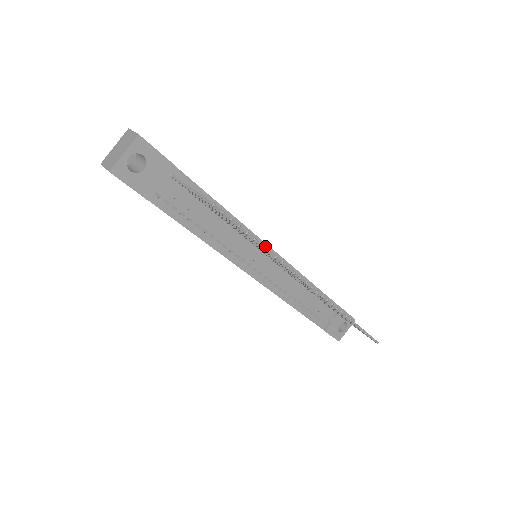
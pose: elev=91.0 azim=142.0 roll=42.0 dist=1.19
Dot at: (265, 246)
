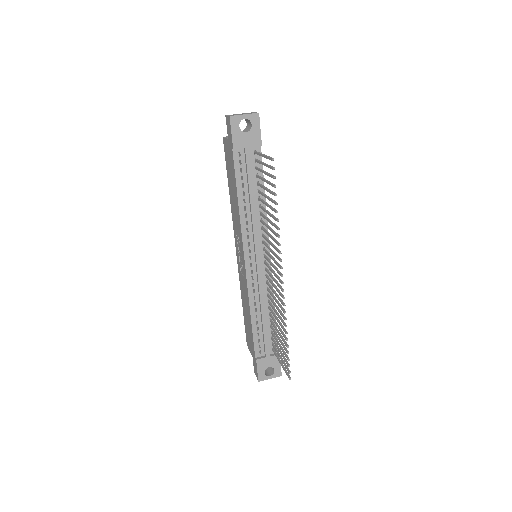
Dot at: (268, 249)
